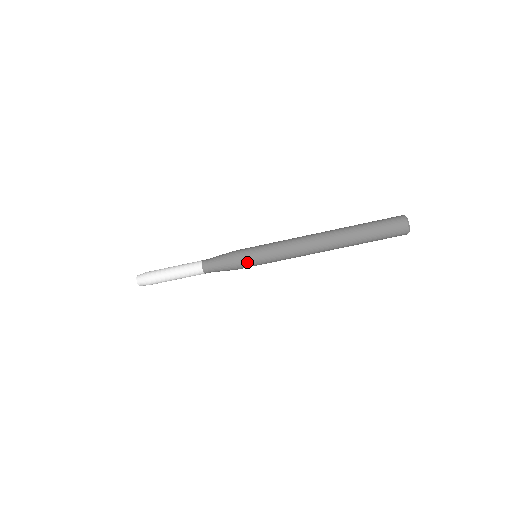
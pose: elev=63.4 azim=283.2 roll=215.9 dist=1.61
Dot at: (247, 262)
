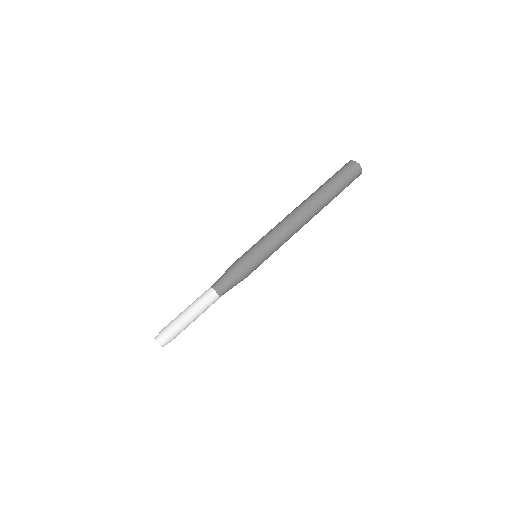
Dot at: (249, 258)
